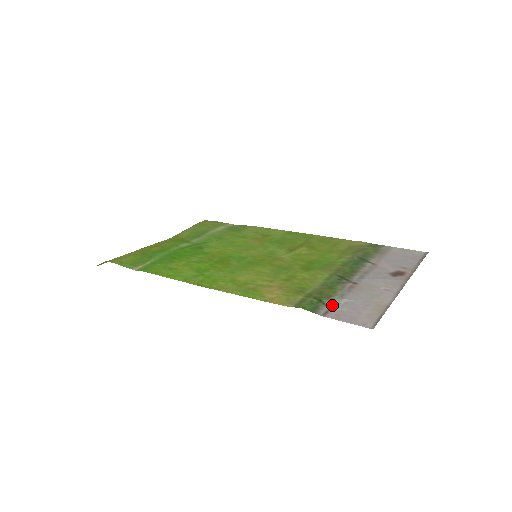
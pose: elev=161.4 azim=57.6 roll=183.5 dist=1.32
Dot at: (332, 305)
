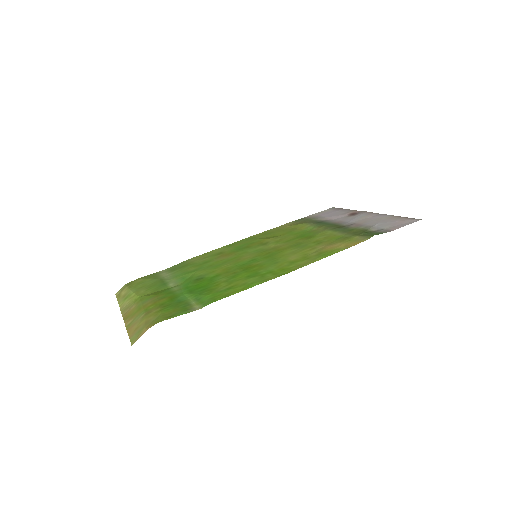
Dot at: (377, 230)
